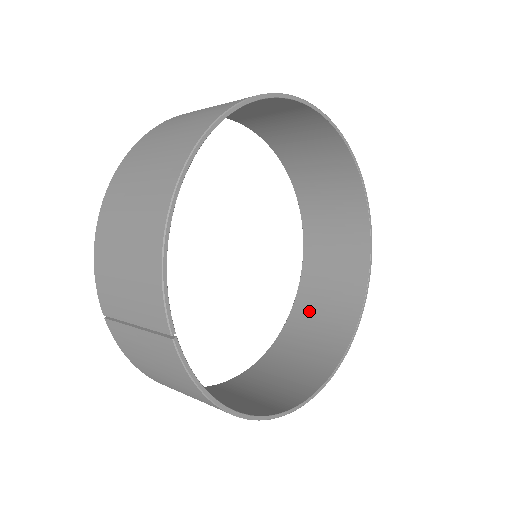
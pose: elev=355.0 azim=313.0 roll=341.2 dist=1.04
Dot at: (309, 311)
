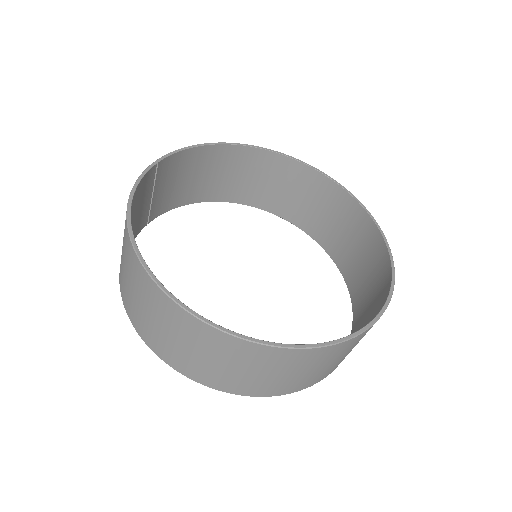
Dot at: occluded
